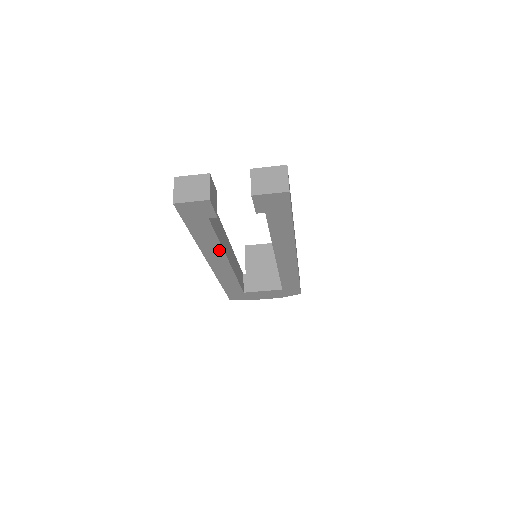
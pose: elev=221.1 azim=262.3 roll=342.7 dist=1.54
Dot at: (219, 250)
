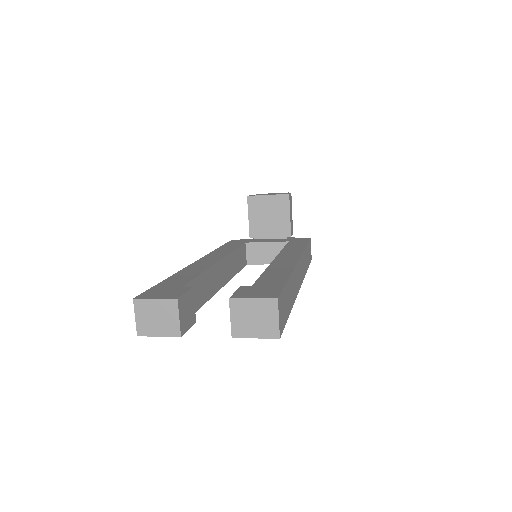
Dot at: occluded
